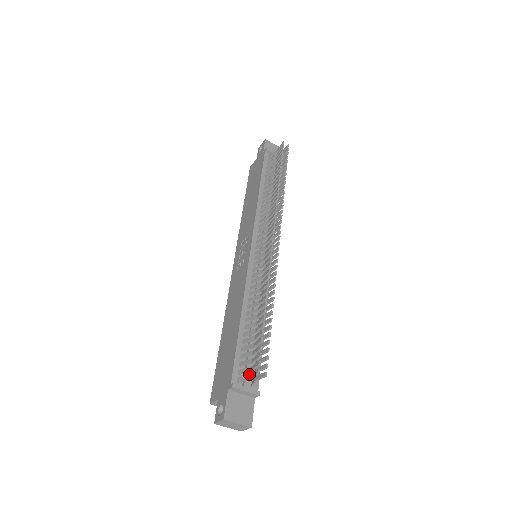
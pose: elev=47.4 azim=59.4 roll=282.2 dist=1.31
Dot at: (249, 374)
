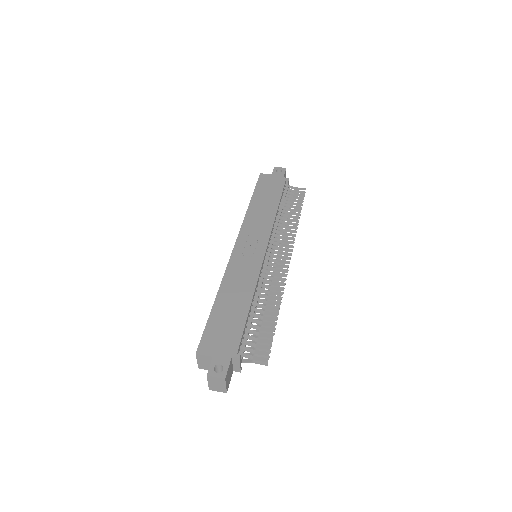
Dot at: occluded
